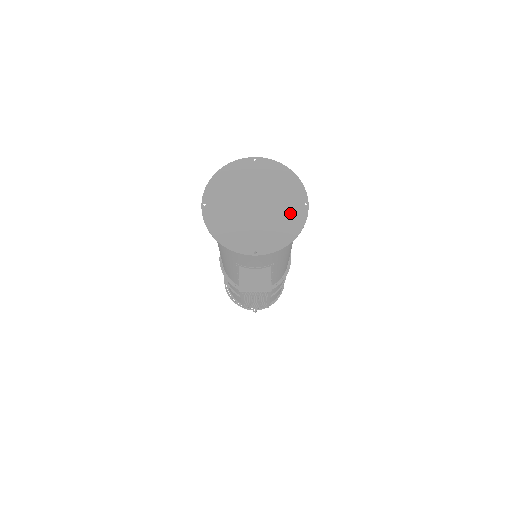
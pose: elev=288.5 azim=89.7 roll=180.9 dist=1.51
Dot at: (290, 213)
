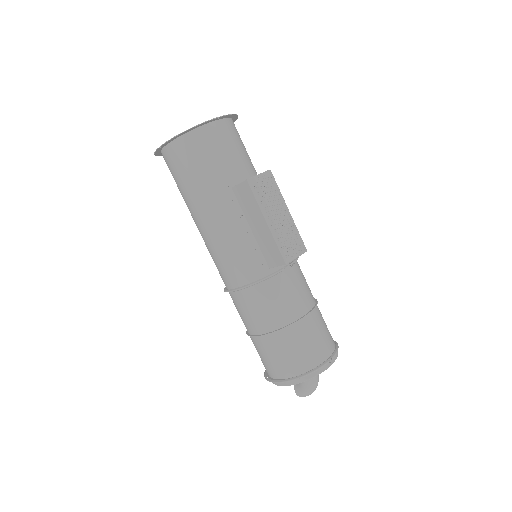
Dot at: occluded
